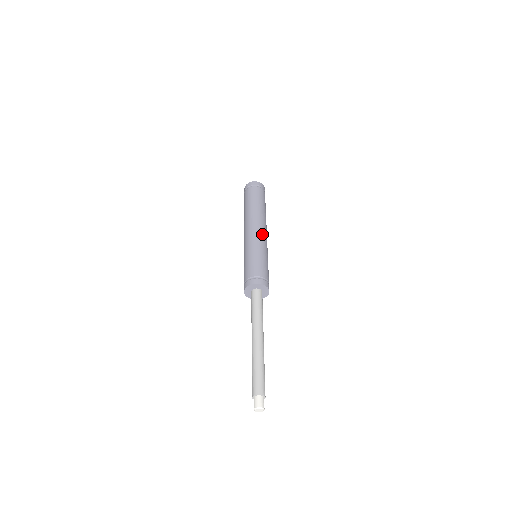
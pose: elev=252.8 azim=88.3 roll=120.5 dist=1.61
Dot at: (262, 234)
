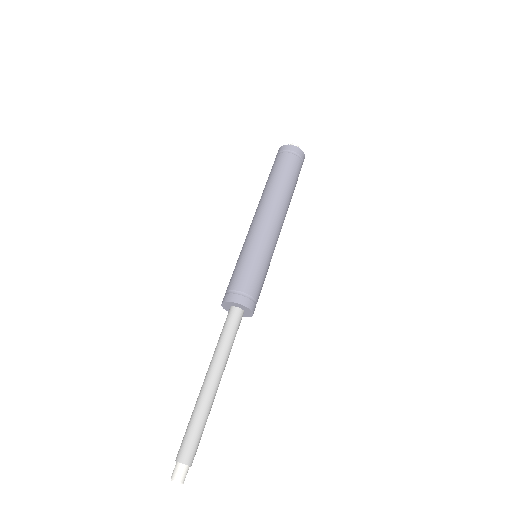
Dot at: (276, 231)
